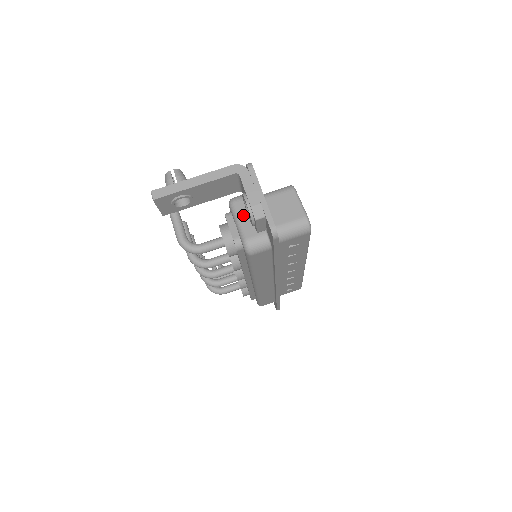
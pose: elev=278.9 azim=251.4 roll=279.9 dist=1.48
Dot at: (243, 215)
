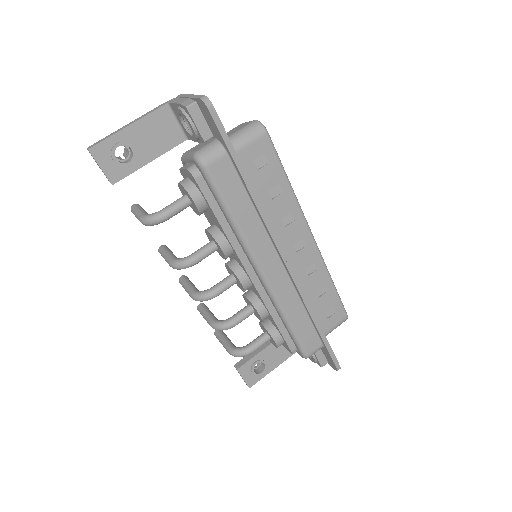
Dot at: (192, 150)
